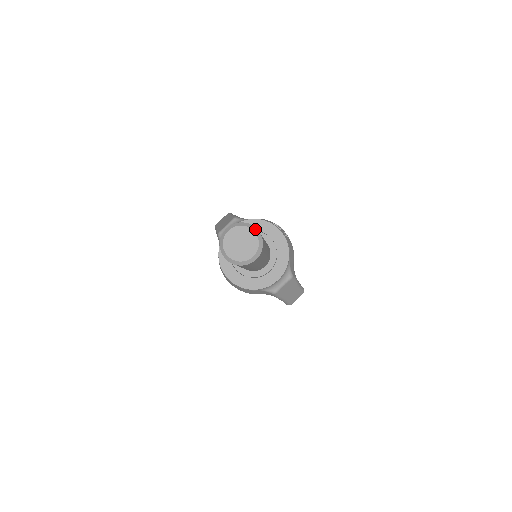
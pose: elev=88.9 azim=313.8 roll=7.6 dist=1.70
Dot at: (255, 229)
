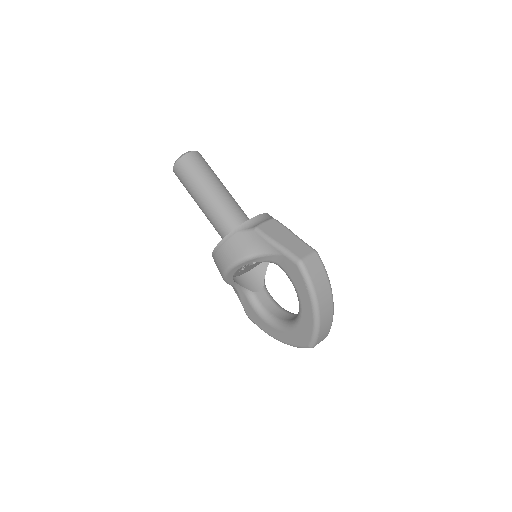
Dot at: occluded
